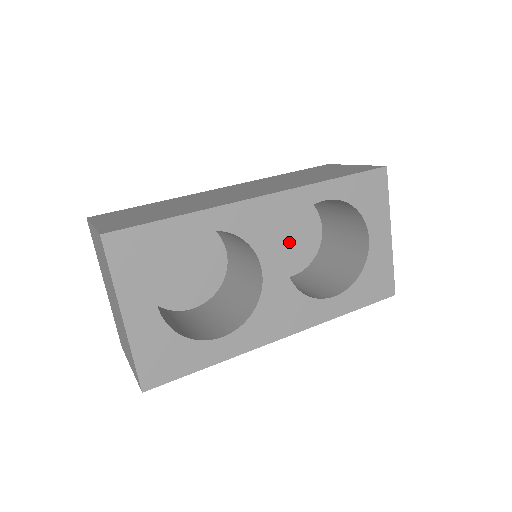
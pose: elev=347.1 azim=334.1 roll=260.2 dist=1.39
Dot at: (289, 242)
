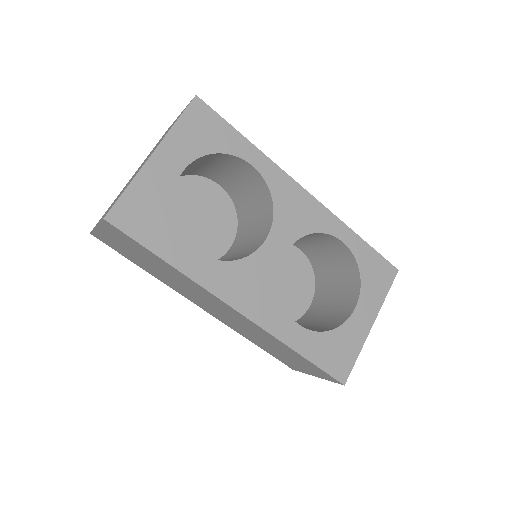
Dot at: (279, 290)
